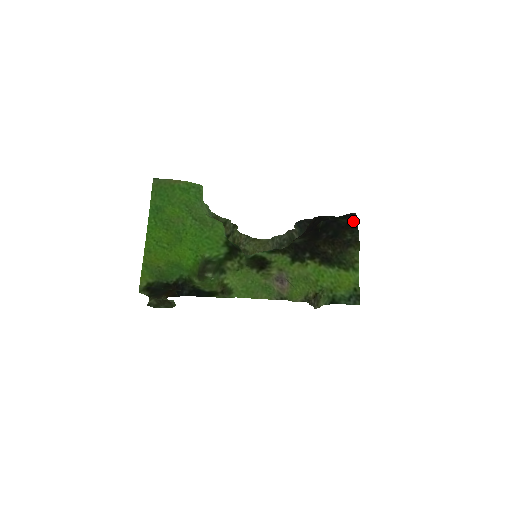
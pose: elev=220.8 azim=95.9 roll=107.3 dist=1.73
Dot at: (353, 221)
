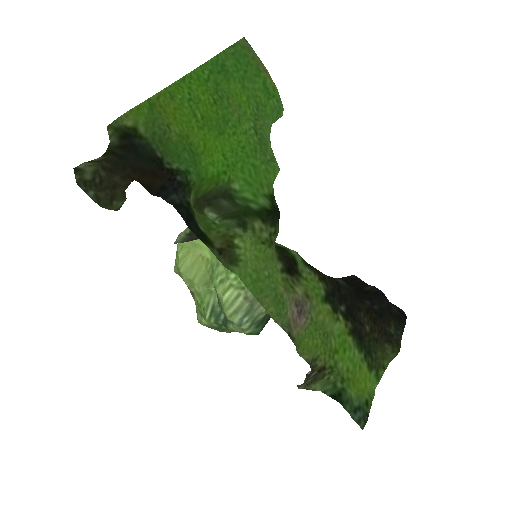
Dot at: (402, 316)
